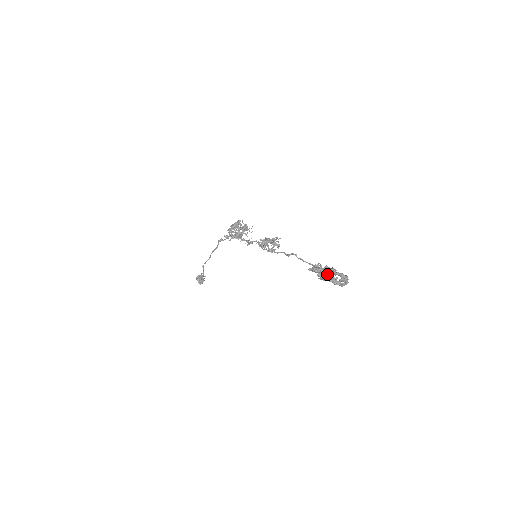
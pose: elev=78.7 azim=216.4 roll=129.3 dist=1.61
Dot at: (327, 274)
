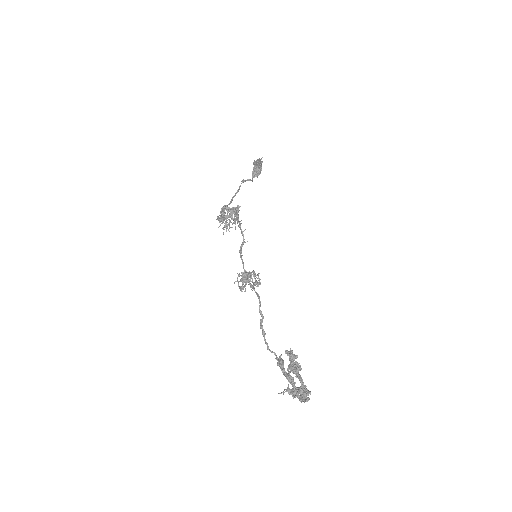
Dot at: (283, 392)
